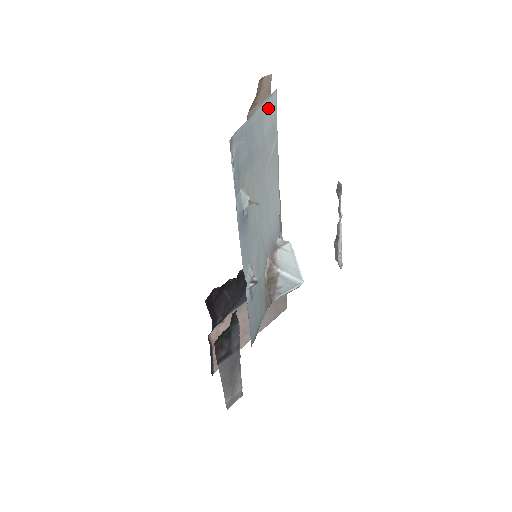
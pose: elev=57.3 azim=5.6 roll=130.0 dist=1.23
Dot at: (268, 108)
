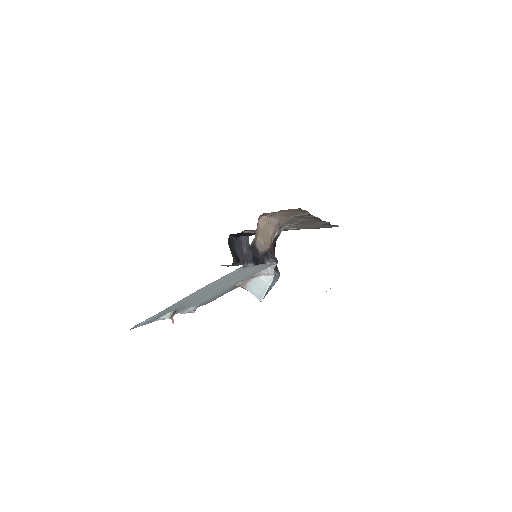
Dot at: (219, 279)
